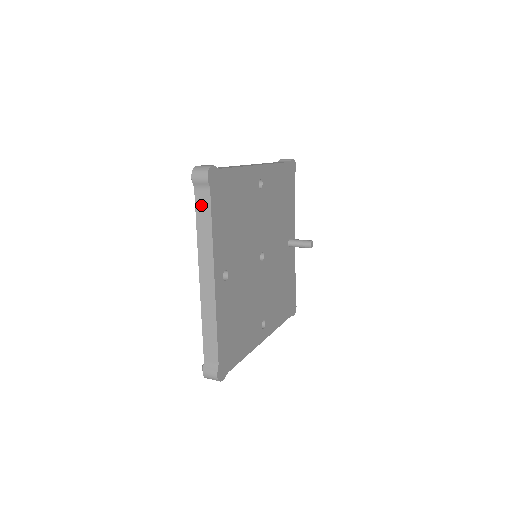
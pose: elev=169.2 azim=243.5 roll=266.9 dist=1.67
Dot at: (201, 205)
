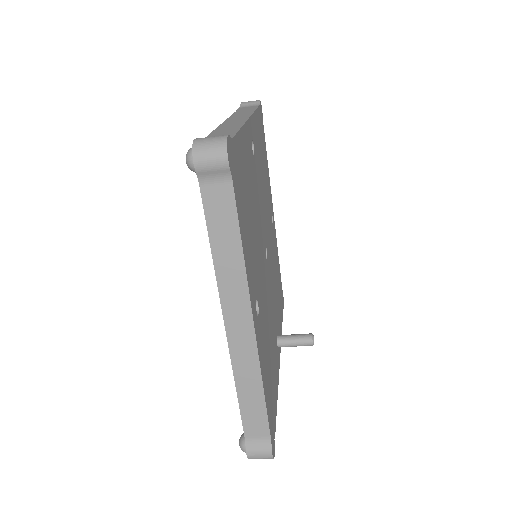
Dot at: (246, 108)
